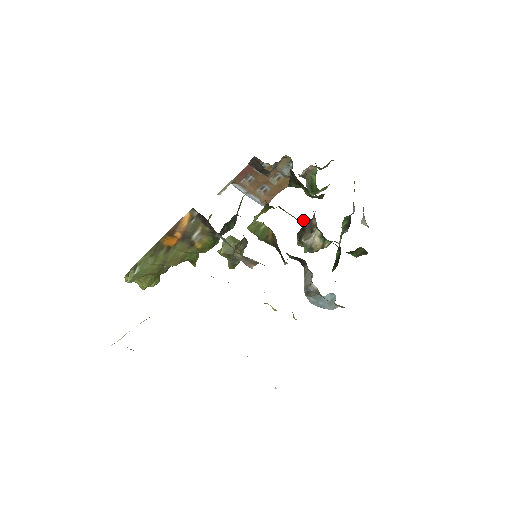
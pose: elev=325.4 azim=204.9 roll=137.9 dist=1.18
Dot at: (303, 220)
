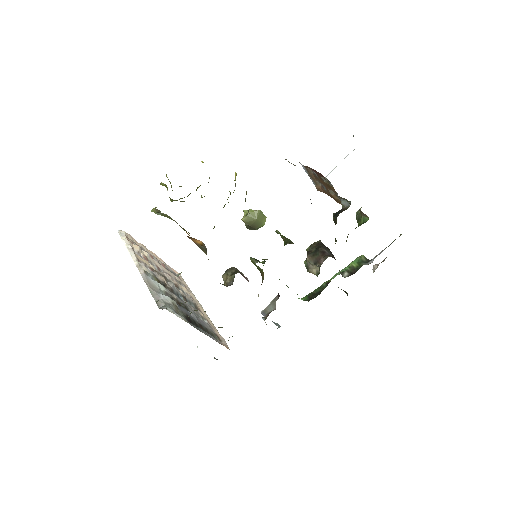
Dot at: occluded
